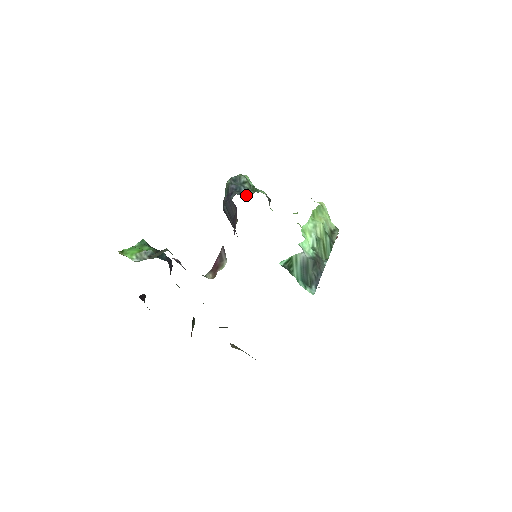
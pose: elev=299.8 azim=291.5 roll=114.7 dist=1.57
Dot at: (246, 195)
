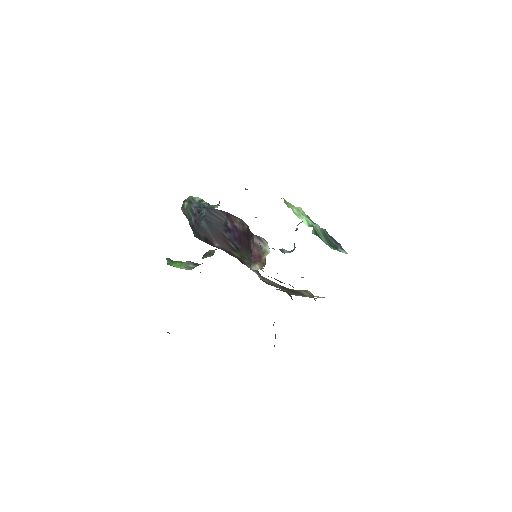
Dot at: occluded
